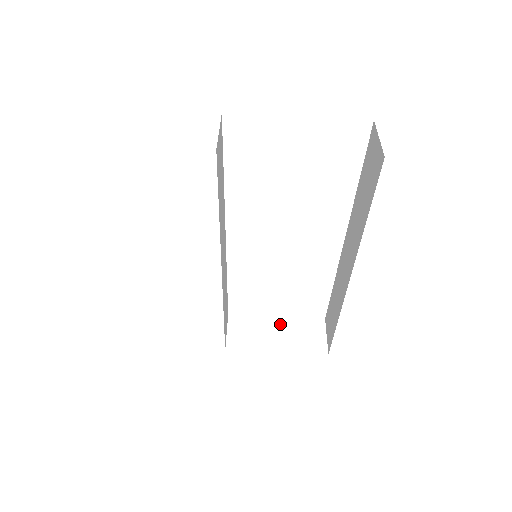
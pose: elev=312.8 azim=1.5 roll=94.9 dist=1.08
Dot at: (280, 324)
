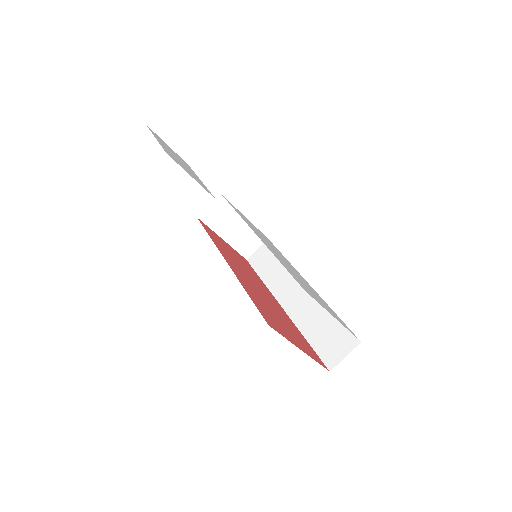
Dot at: (242, 223)
